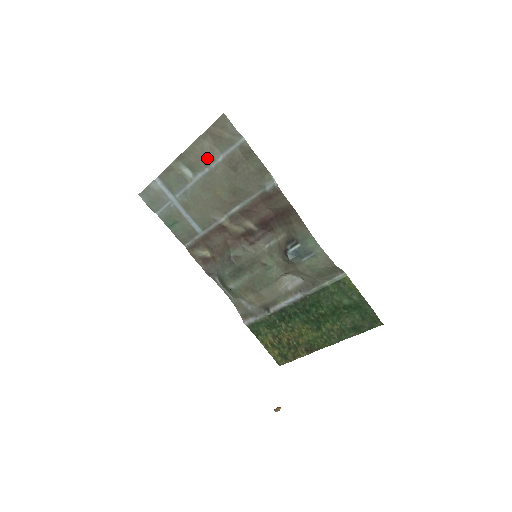
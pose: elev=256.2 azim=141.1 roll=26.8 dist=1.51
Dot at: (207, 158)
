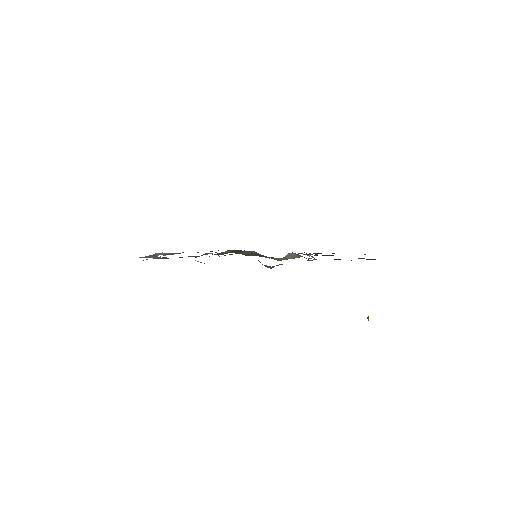
Dot at: occluded
